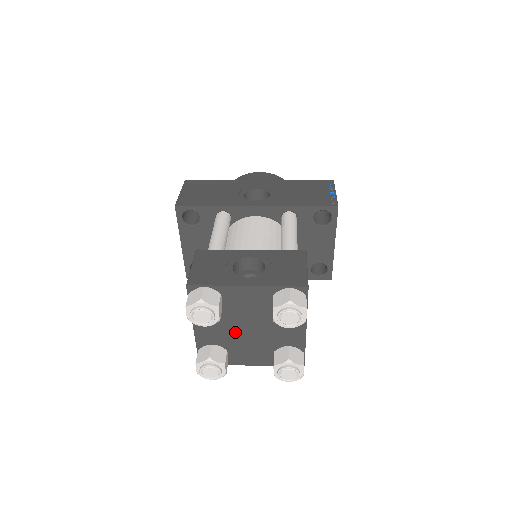
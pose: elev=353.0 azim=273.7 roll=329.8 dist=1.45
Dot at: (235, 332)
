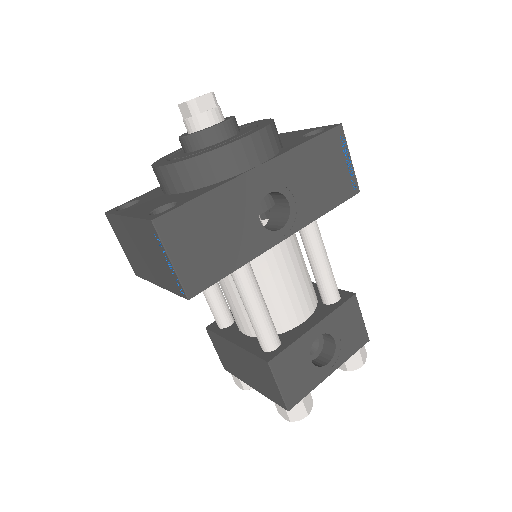
Dot at: occluded
